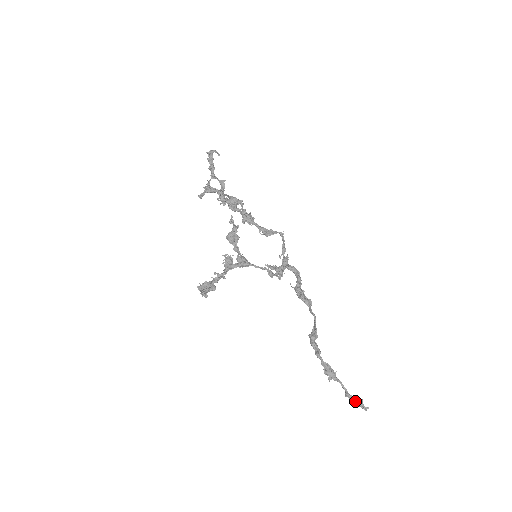
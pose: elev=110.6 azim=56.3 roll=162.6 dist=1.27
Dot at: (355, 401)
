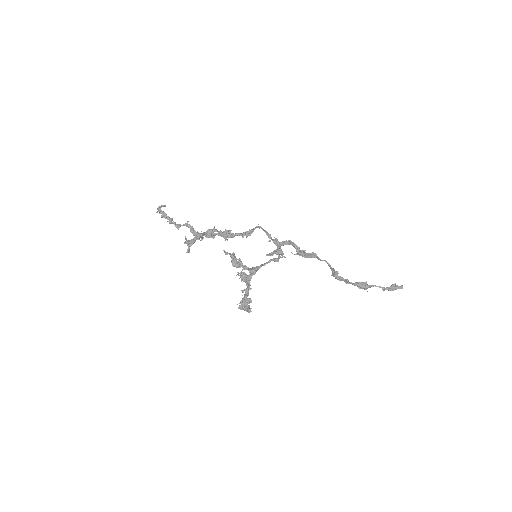
Dot at: (392, 289)
